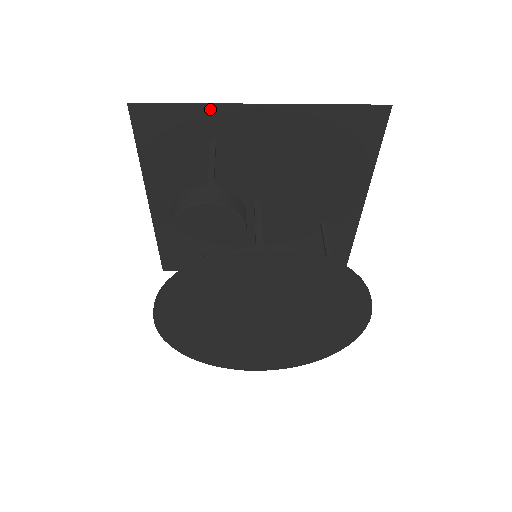
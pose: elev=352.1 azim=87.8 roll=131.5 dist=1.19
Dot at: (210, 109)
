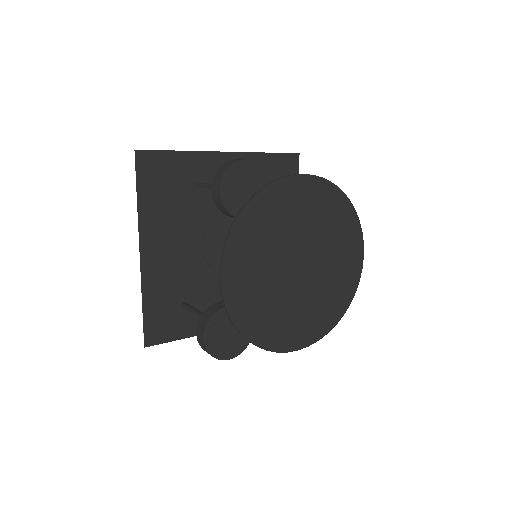
Dot at: (193, 156)
